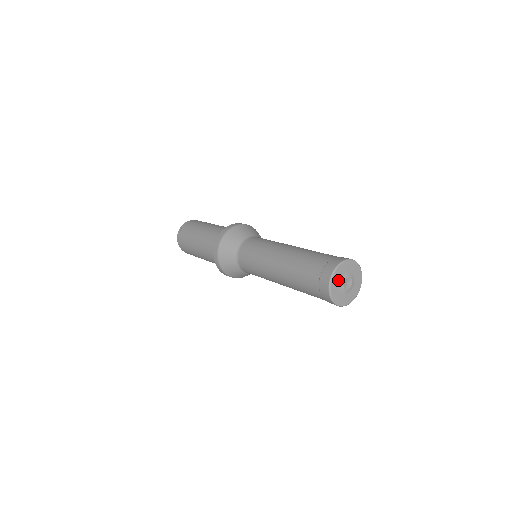
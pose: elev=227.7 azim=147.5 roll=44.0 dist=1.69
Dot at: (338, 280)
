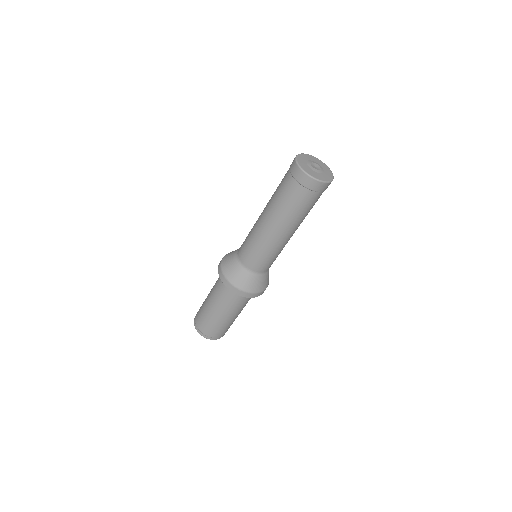
Dot at: (306, 167)
